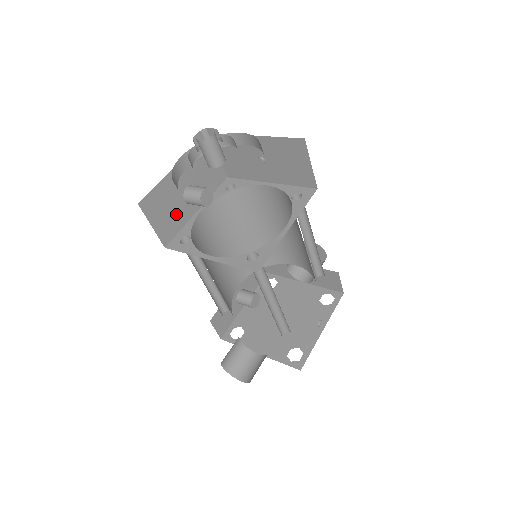
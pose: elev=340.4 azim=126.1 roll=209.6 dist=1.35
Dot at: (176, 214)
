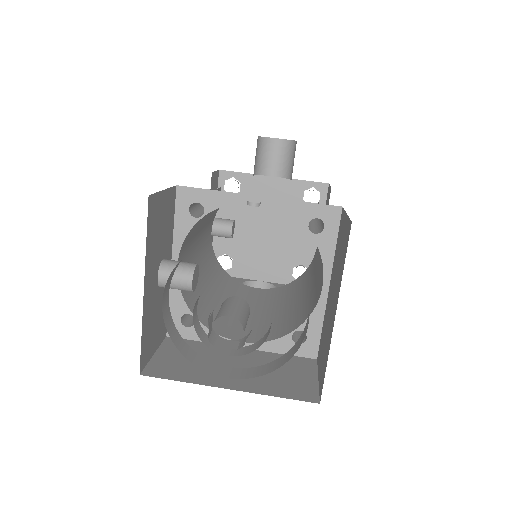
Dot at: (161, 306)
